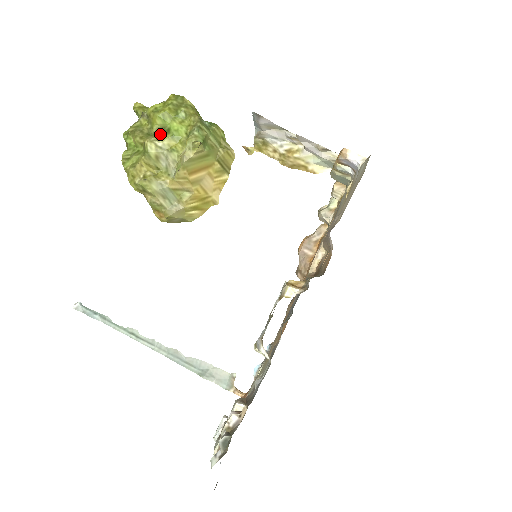
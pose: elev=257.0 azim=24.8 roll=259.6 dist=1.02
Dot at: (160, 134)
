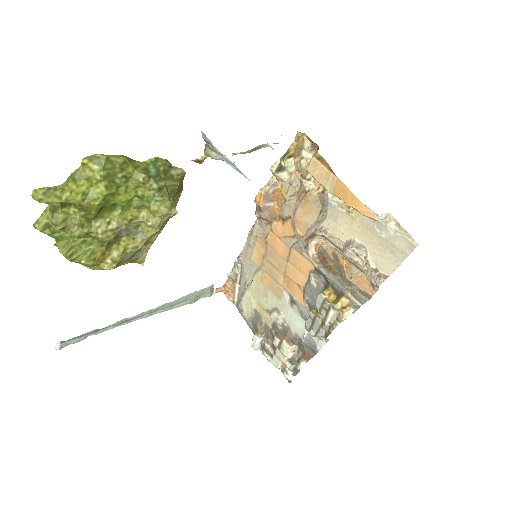
Dot at: (105, 214)
